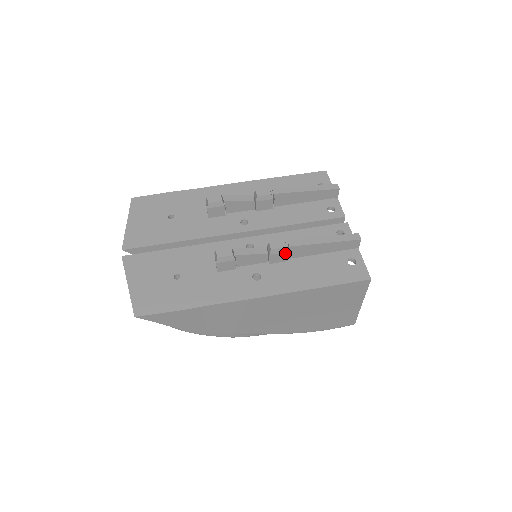
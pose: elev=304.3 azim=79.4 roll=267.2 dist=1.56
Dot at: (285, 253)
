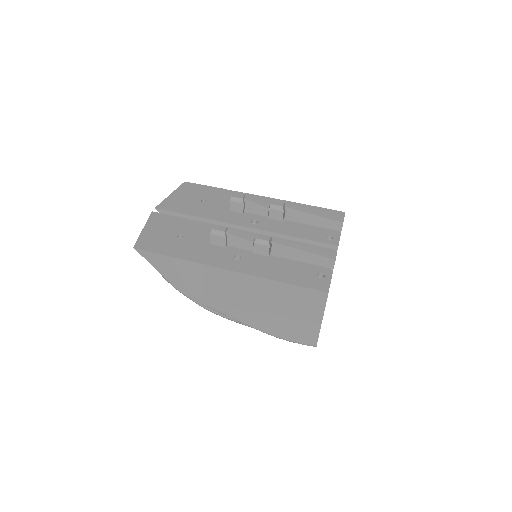
Dot at: (267, 247)
